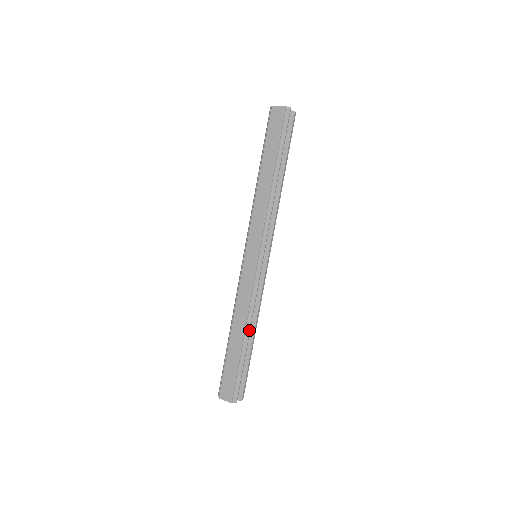
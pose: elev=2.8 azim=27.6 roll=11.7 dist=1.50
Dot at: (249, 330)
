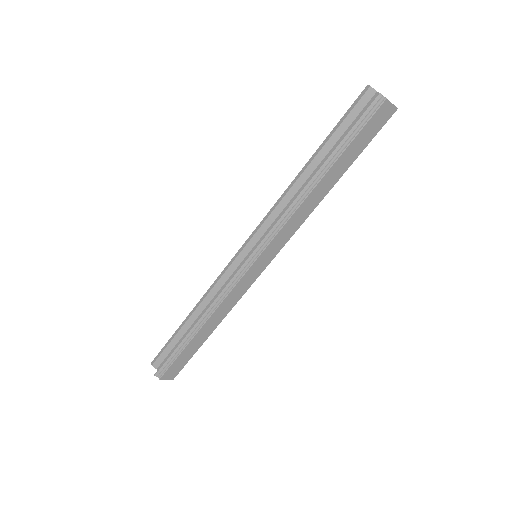
Dot at: occluded
